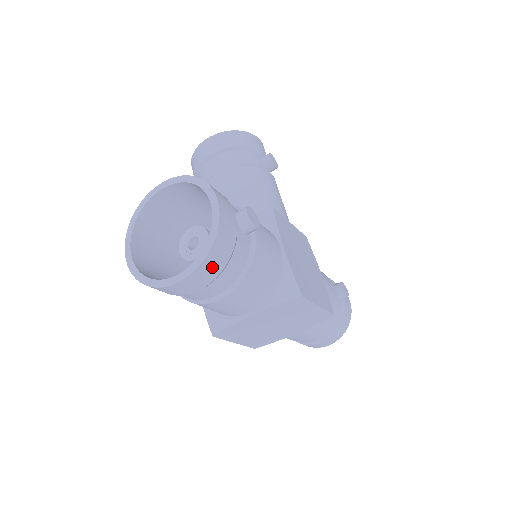
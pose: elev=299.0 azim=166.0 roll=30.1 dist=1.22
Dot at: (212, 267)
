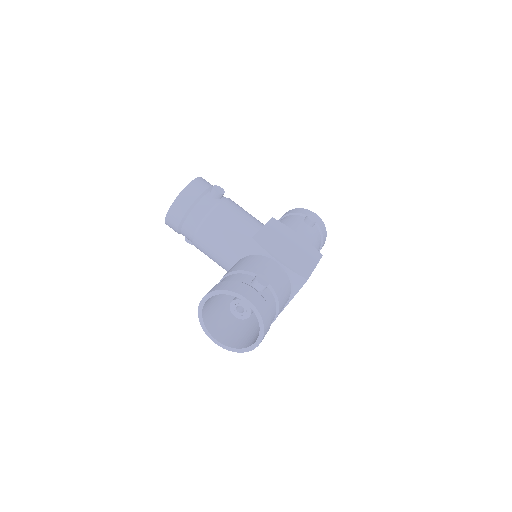
Dot at: (268, 326)
